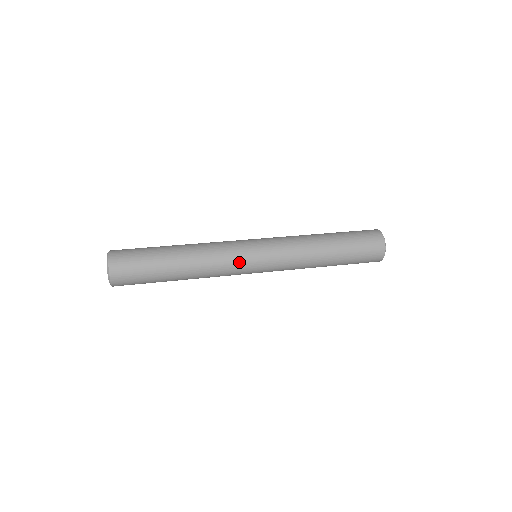
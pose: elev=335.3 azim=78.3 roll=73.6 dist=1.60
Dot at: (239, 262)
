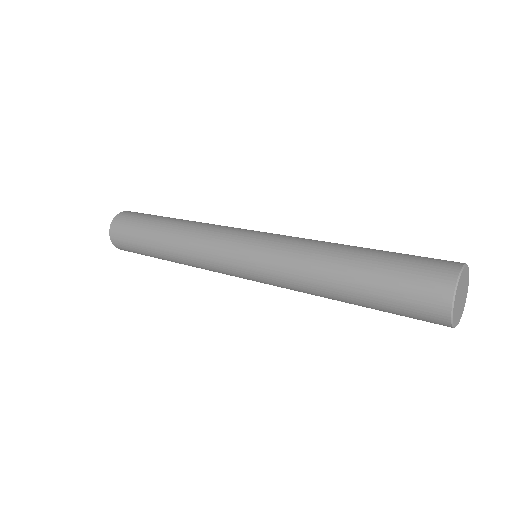
Dot at: (218, 261)
